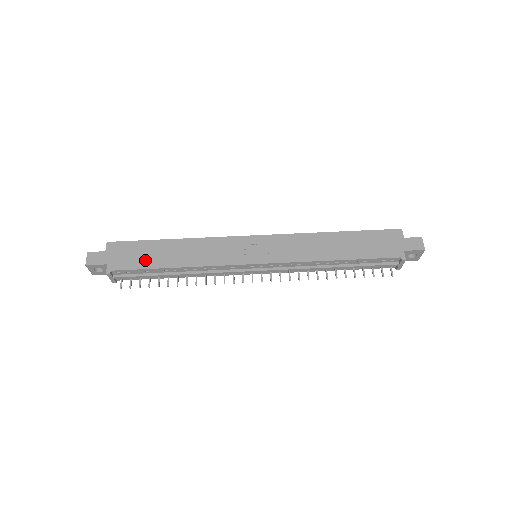
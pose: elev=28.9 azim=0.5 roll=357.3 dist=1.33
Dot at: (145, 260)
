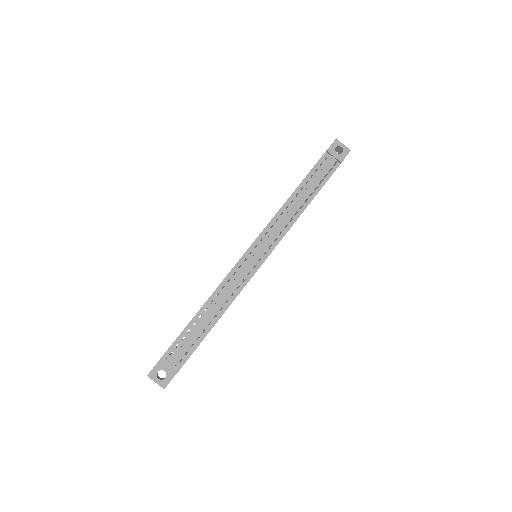
Dot at: occluded
